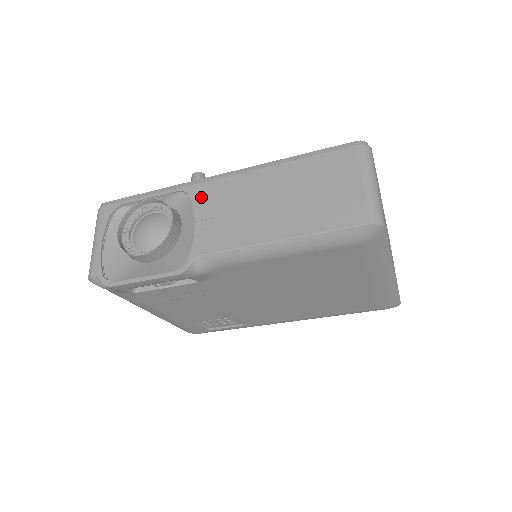
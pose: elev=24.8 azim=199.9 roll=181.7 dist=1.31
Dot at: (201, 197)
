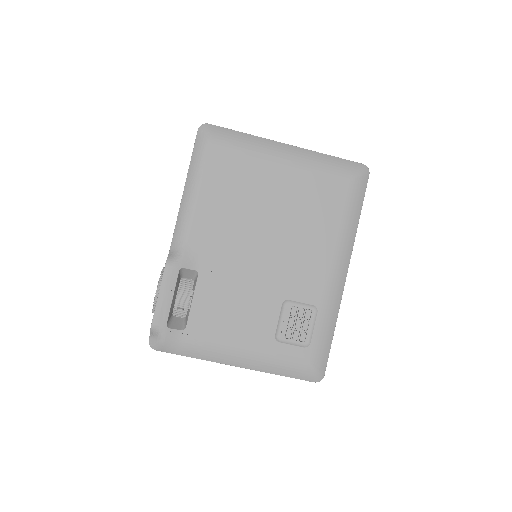
Dot at: occluded
